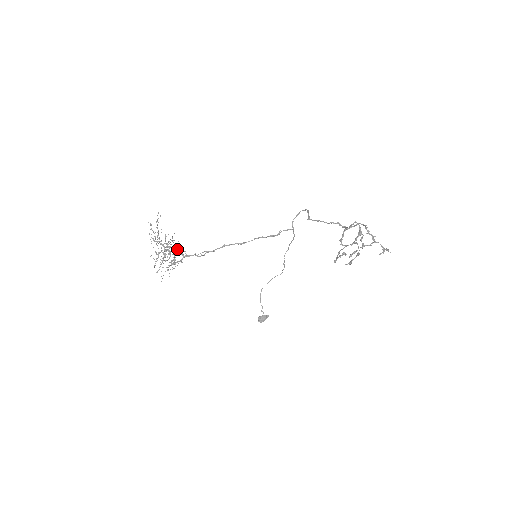
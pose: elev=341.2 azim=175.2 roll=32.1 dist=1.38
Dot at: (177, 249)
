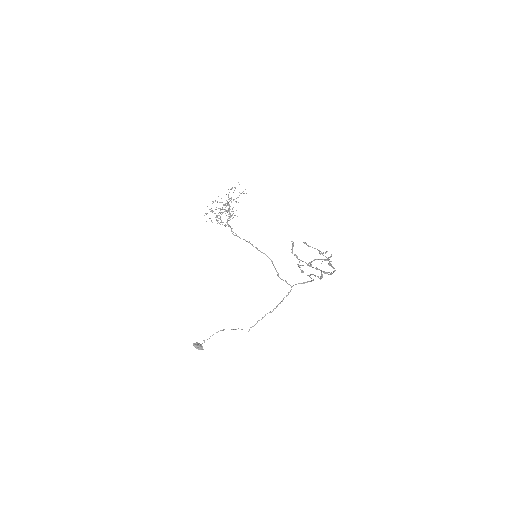
Dot at: occluded
